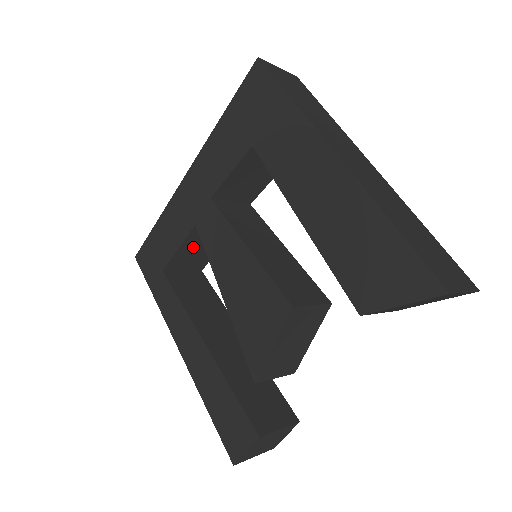
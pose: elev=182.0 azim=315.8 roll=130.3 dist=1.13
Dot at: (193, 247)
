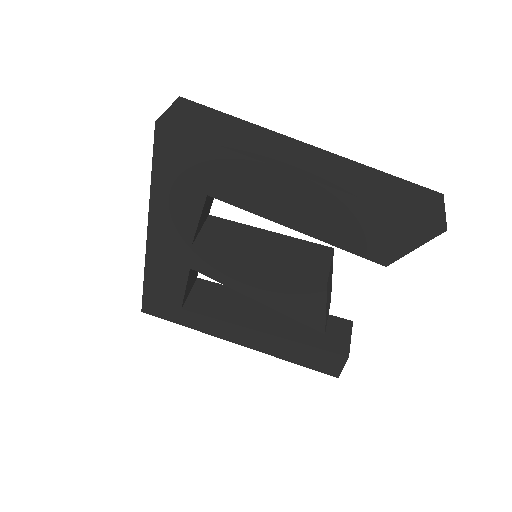
Dot at: (191, 277)
